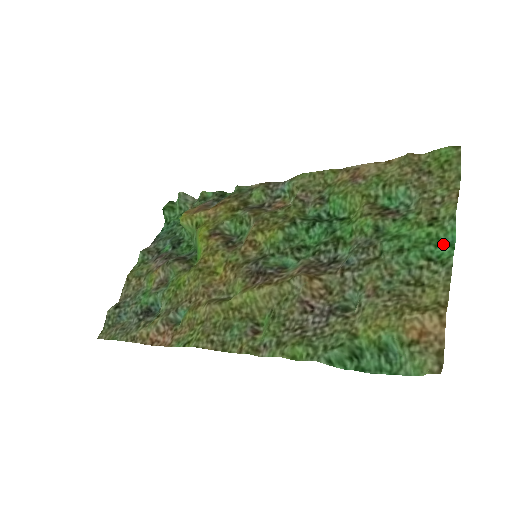
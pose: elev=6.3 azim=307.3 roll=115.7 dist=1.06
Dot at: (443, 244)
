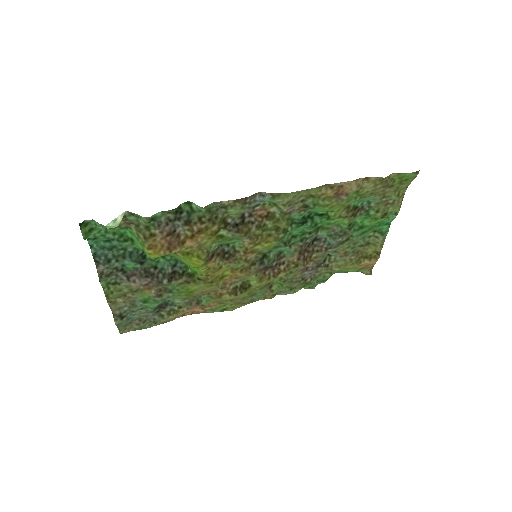
Dot at: (385, 224)
